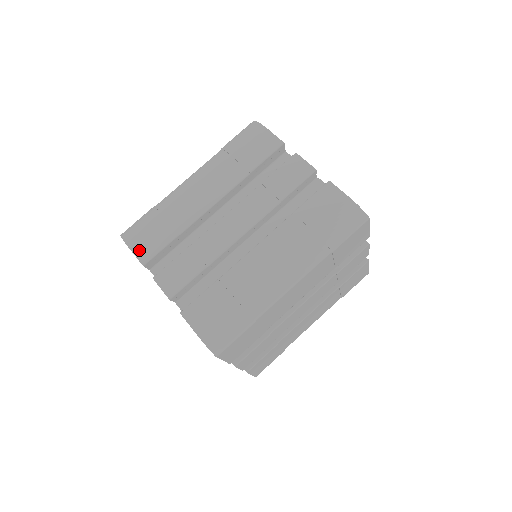
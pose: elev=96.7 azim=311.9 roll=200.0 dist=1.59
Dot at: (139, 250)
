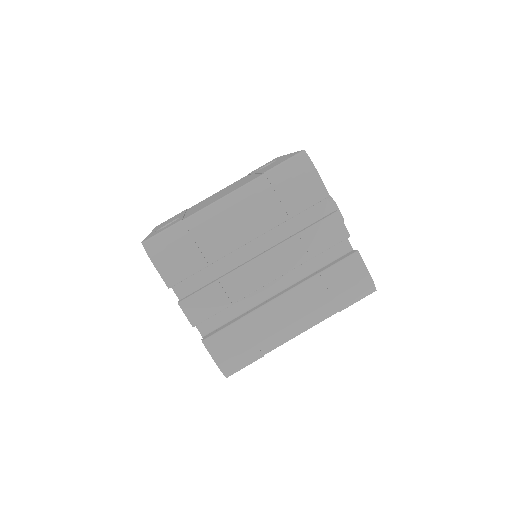
Dot at: (165, 271)
